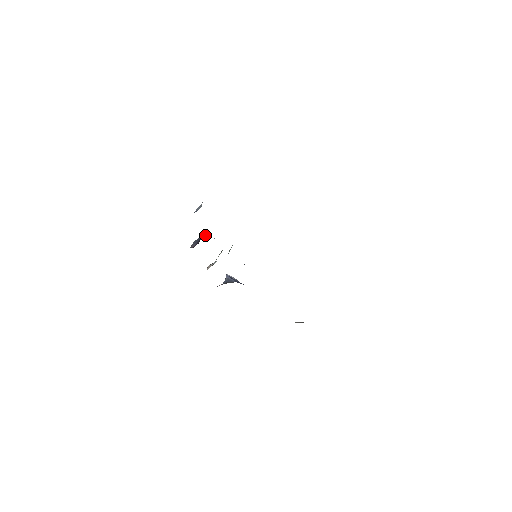
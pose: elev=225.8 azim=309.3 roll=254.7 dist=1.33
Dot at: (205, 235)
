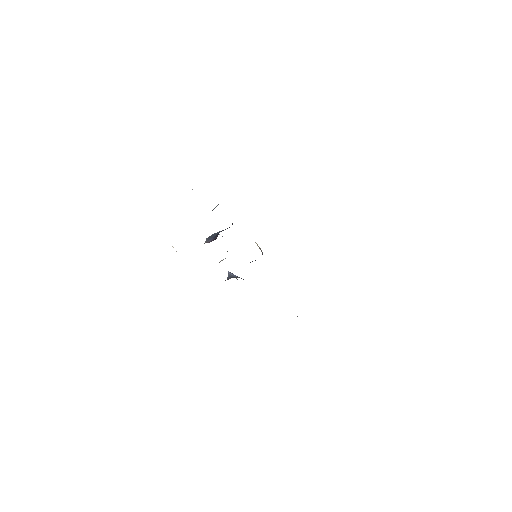
Dot at: occluded
